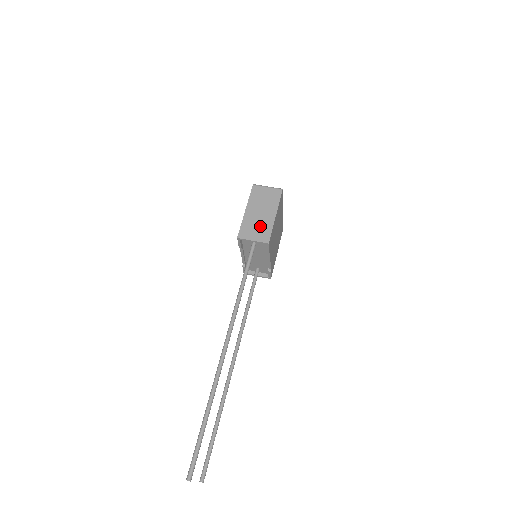
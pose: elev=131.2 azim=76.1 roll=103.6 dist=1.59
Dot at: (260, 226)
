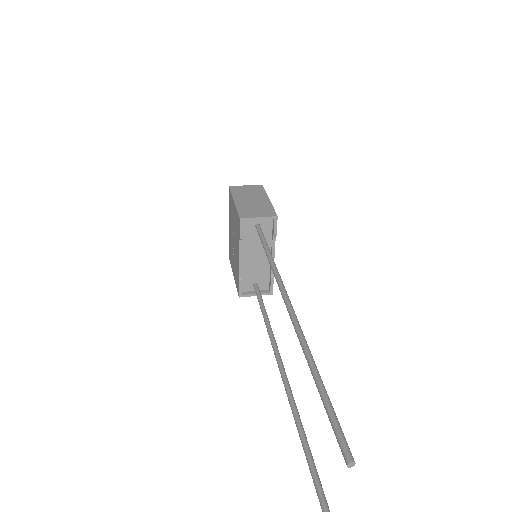
Dot at: (259, 207)
